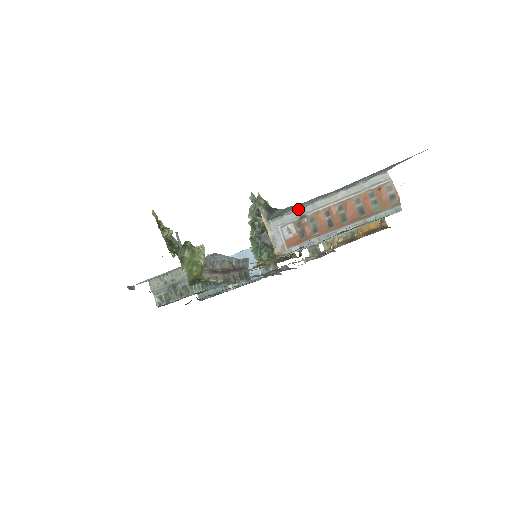
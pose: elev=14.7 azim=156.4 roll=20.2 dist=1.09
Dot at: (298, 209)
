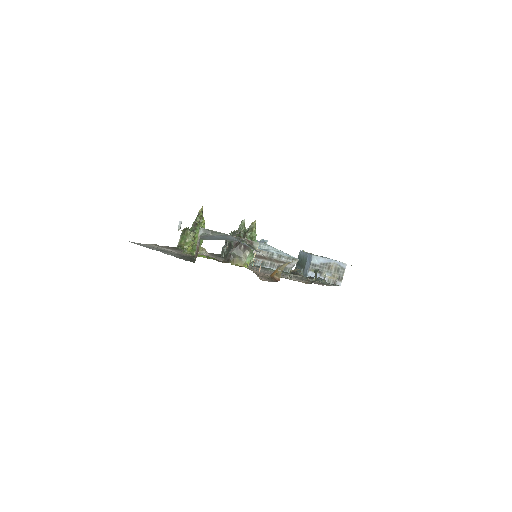
Dot at: occluded
